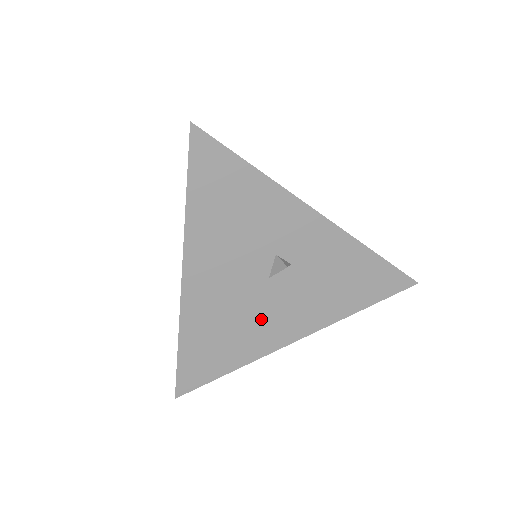
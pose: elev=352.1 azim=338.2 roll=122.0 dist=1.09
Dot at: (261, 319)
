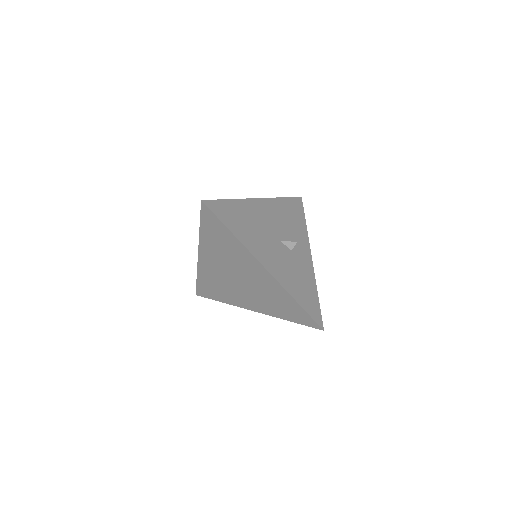
Dot at: (264, 243)
